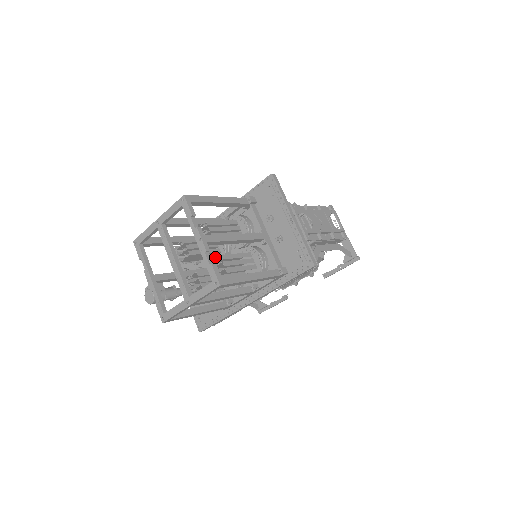
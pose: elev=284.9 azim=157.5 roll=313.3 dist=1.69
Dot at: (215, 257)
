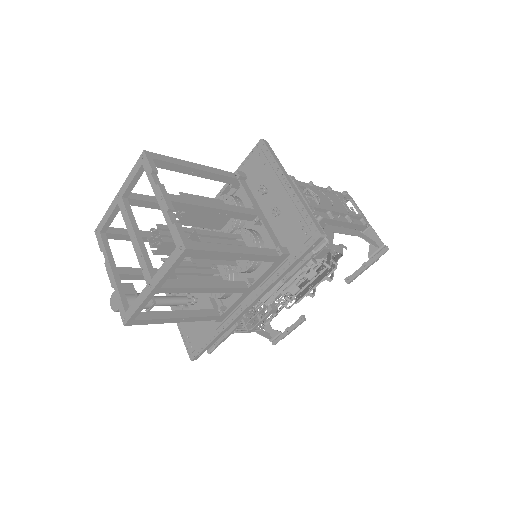
Dot at: occluded
